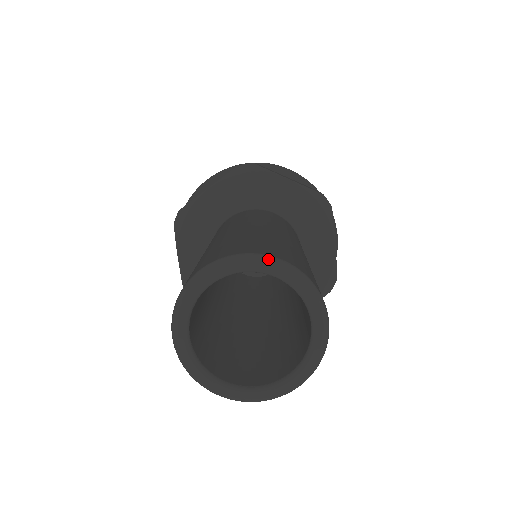
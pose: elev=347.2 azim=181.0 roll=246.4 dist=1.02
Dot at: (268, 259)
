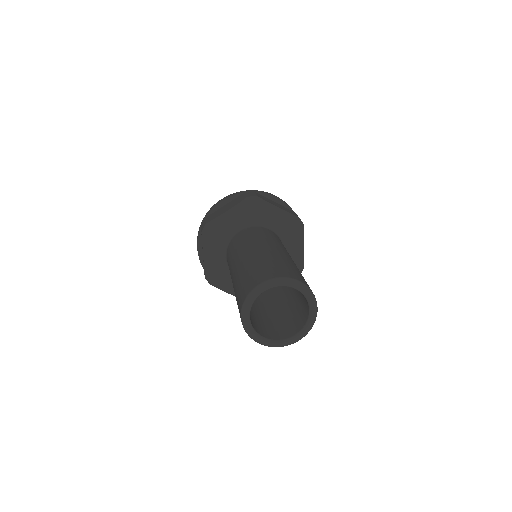
Dot at: (255, 290)
